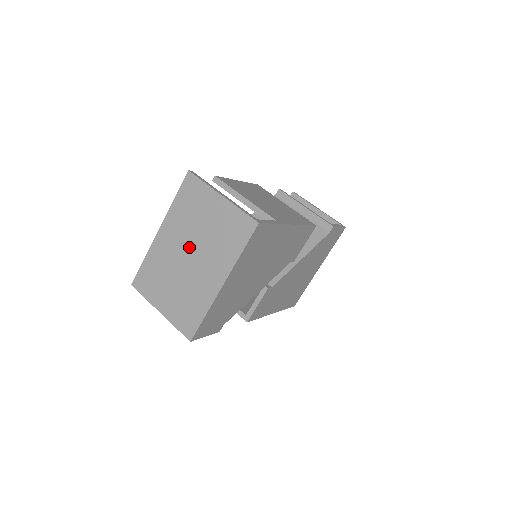
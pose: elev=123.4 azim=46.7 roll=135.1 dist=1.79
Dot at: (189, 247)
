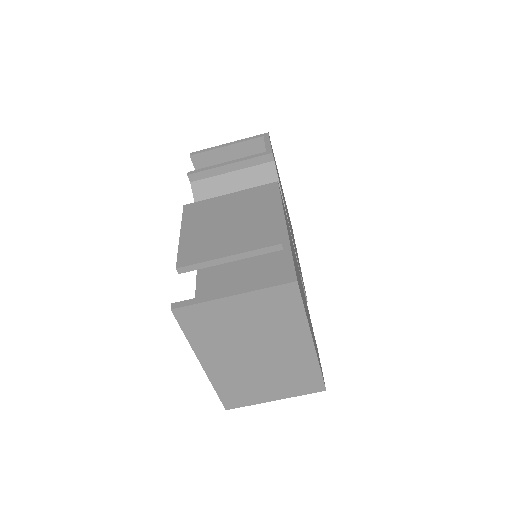
Dot at: (248, 350)
